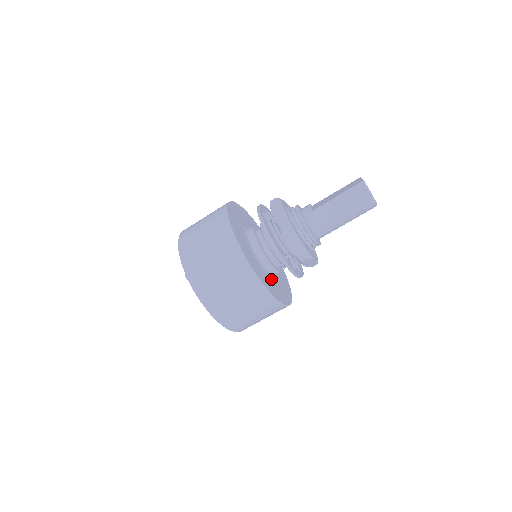
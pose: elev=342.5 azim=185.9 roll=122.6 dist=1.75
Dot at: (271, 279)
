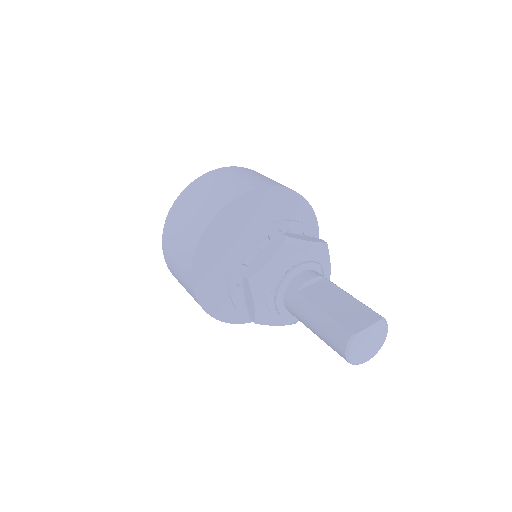
Dot at: occluded
